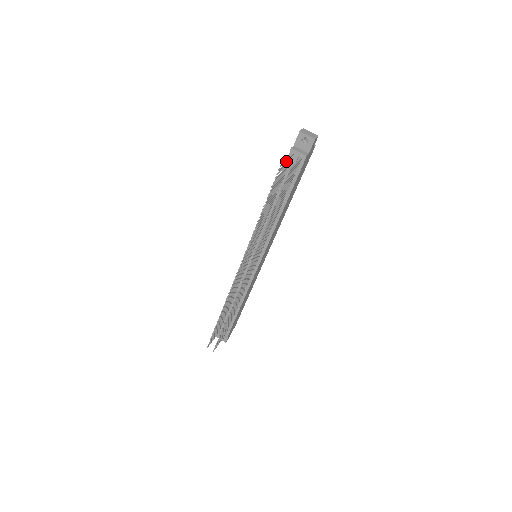
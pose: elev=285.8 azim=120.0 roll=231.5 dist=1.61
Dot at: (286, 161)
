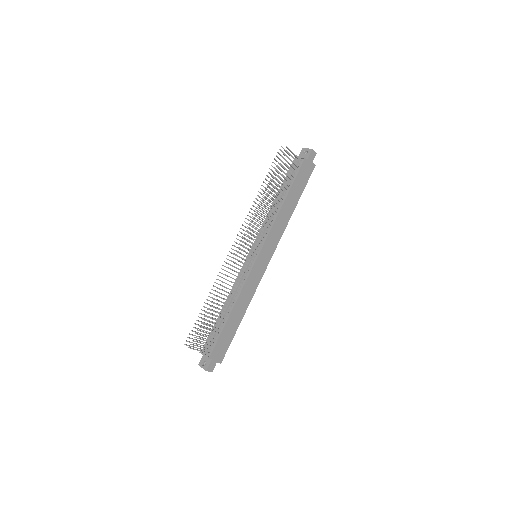
Dot at: (290, 166)
